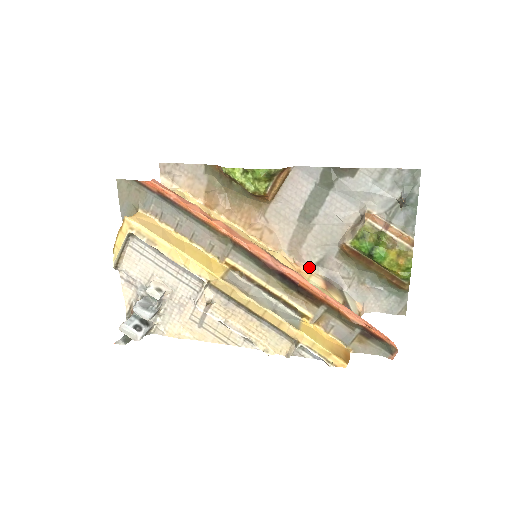
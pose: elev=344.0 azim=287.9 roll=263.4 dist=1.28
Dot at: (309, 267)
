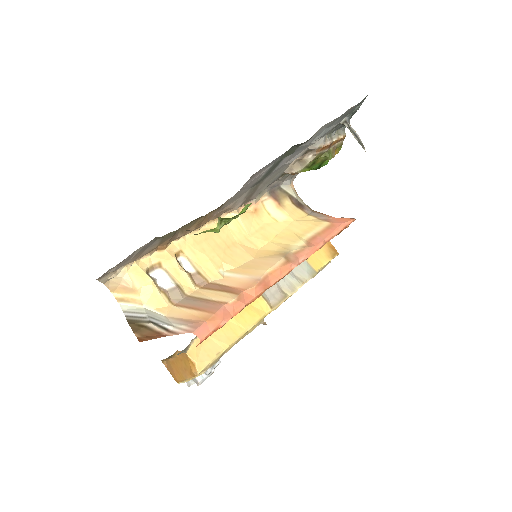
Dot at: (257, 199)
